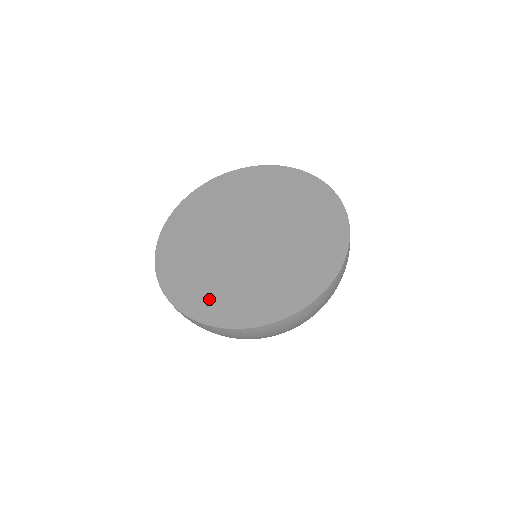
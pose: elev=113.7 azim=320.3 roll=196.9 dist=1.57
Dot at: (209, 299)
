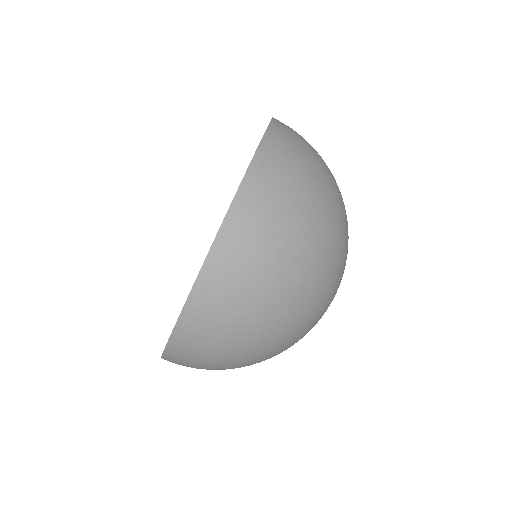
Dot at: occluded
